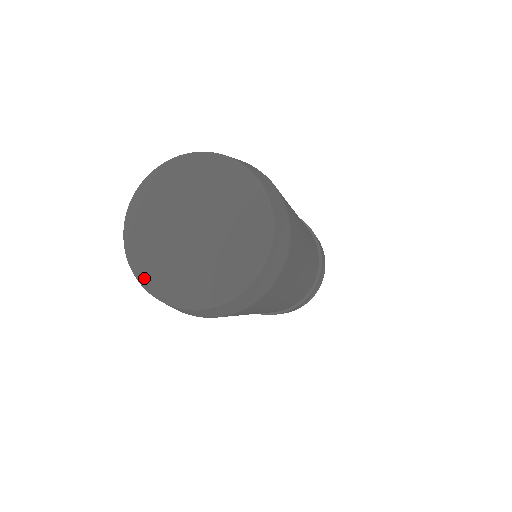
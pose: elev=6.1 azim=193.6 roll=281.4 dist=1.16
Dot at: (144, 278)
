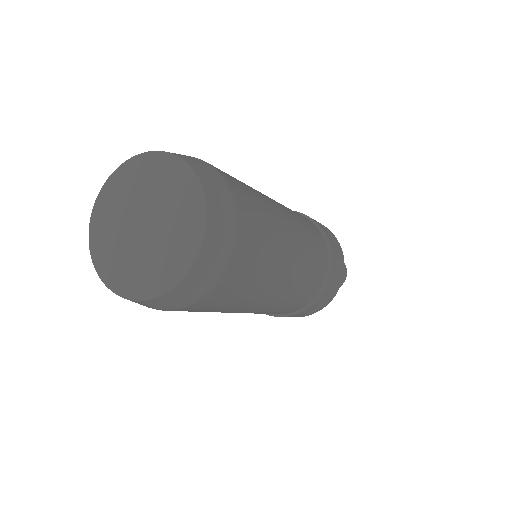
Dot at: (96, 260)
